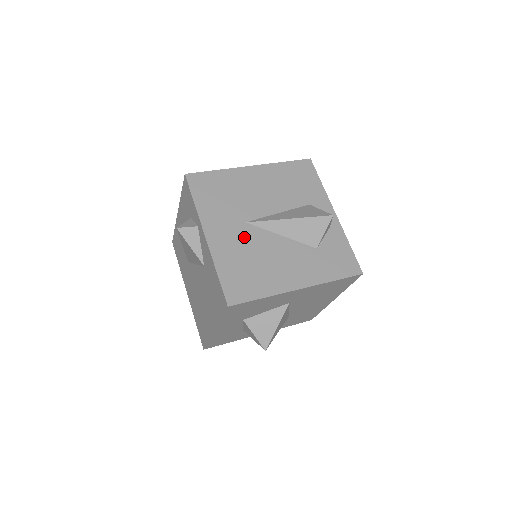
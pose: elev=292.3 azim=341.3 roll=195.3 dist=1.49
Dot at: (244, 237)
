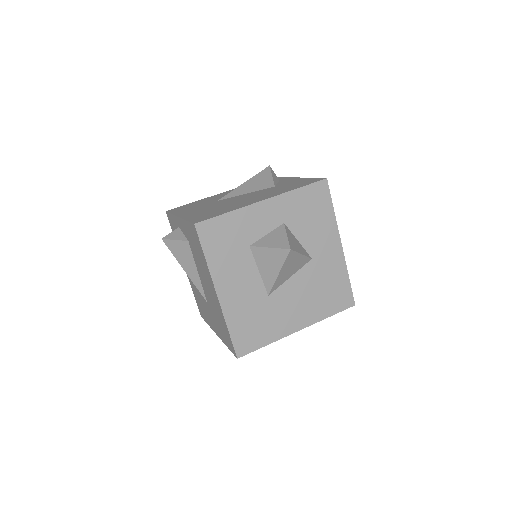
Dot at: occluded
